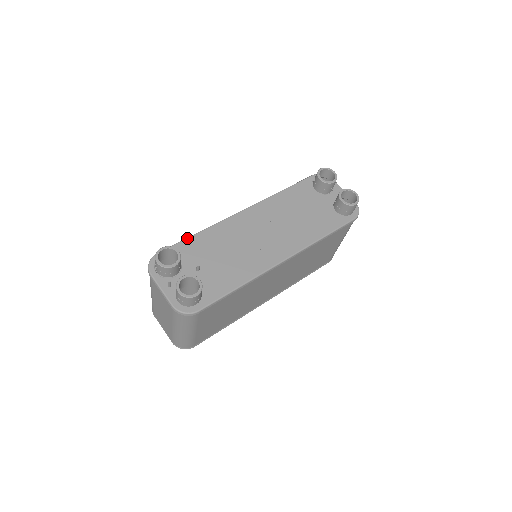
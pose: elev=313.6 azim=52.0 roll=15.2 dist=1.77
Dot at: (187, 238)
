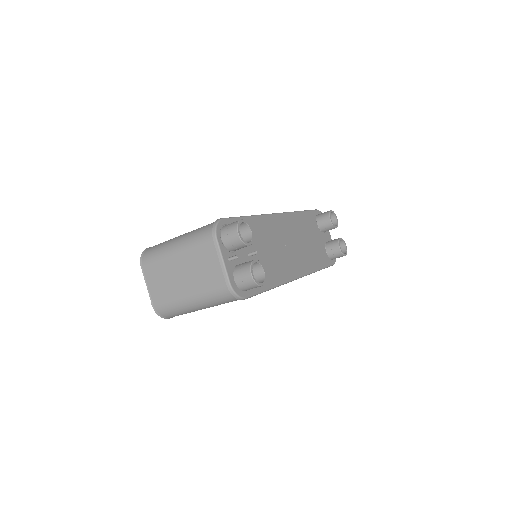
Dot at: (244, 217)
